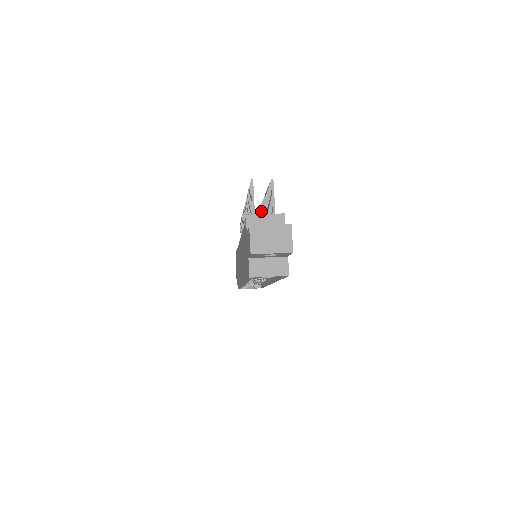
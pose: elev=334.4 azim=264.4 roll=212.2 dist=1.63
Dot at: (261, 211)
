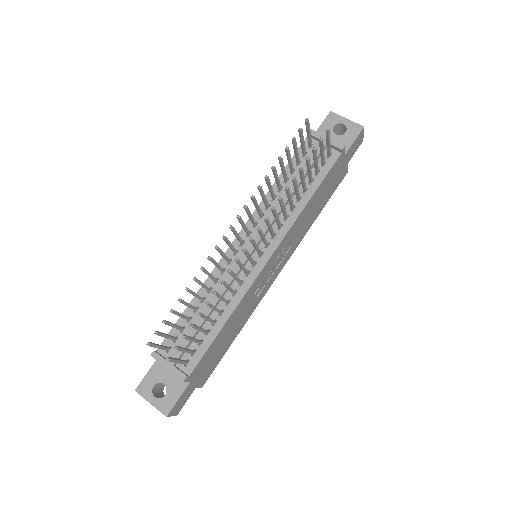
Dot at: occluded
